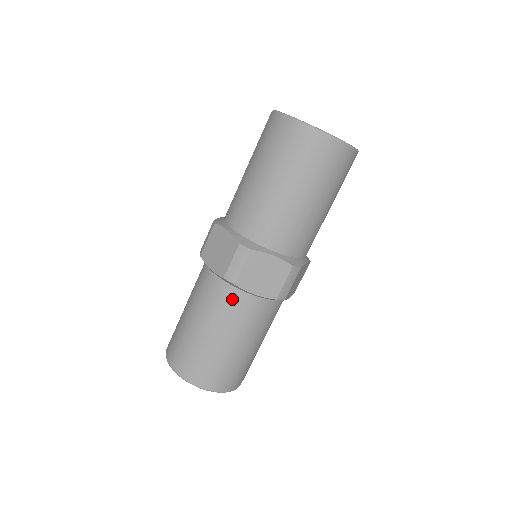
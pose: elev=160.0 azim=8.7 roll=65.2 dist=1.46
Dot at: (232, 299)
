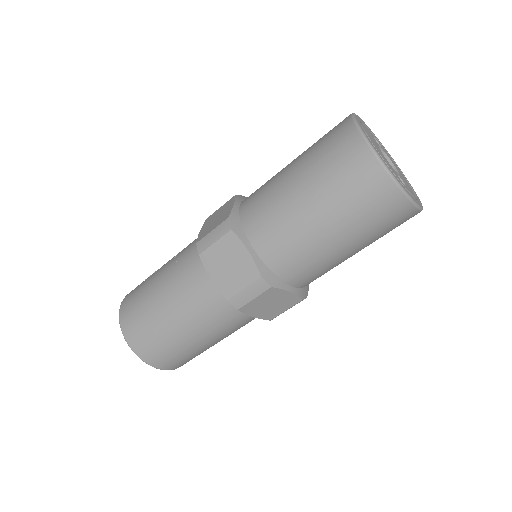
Dot at: (226, 314)
